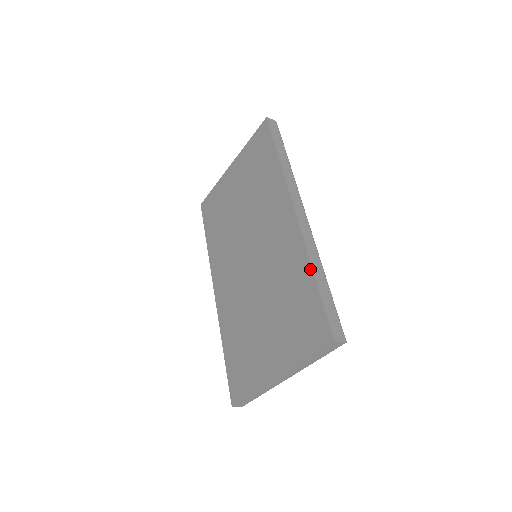
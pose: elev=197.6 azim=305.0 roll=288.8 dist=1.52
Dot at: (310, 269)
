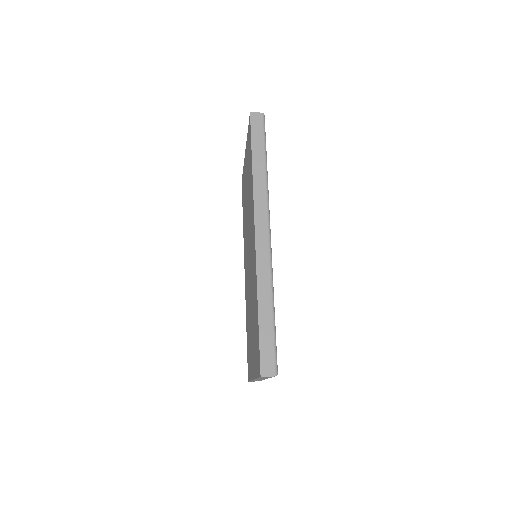
Dot at: (257, 300)
